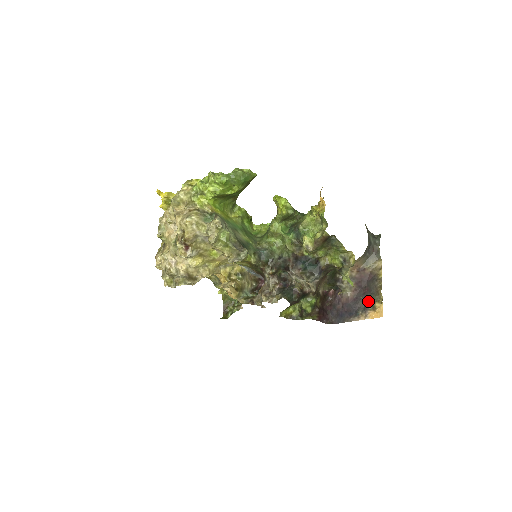
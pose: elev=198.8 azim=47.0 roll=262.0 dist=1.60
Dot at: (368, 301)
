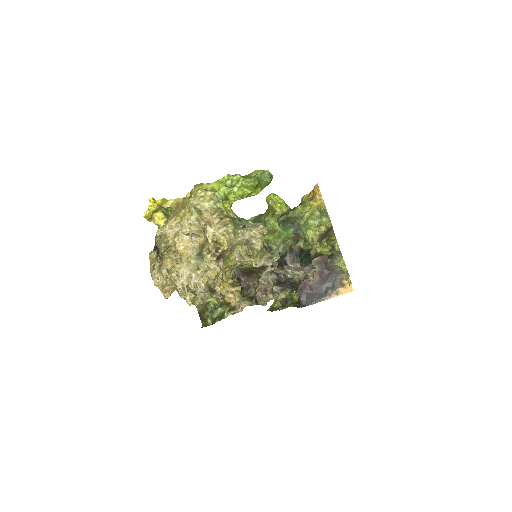
Dot at: (335, 280)
